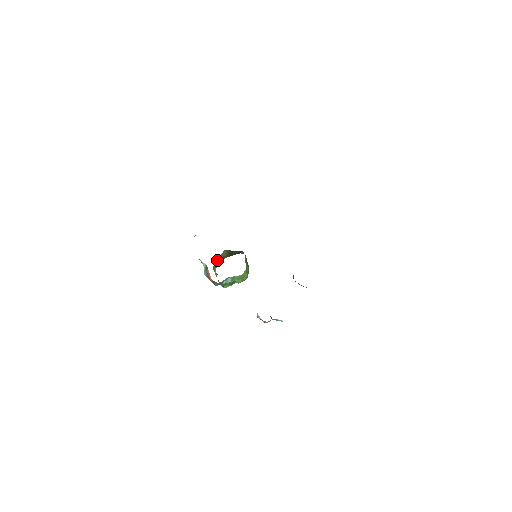
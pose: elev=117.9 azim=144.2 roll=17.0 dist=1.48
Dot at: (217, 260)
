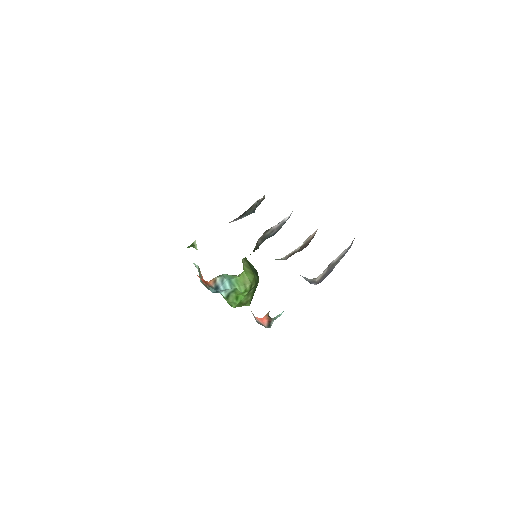
Dot at: occluded
